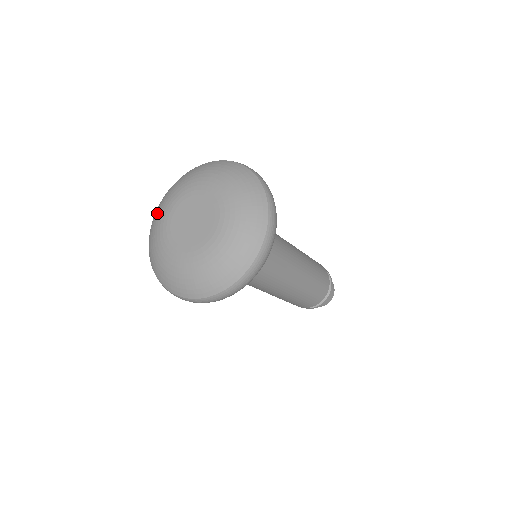
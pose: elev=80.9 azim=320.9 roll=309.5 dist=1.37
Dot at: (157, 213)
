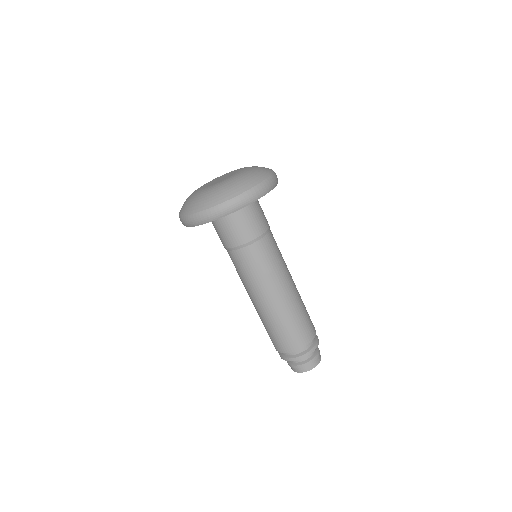
Dot at: occluded
